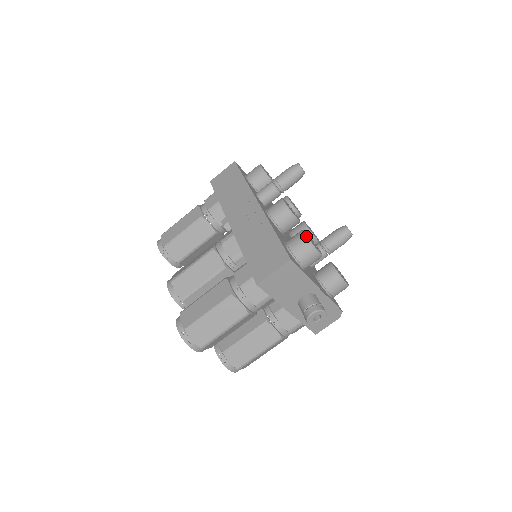
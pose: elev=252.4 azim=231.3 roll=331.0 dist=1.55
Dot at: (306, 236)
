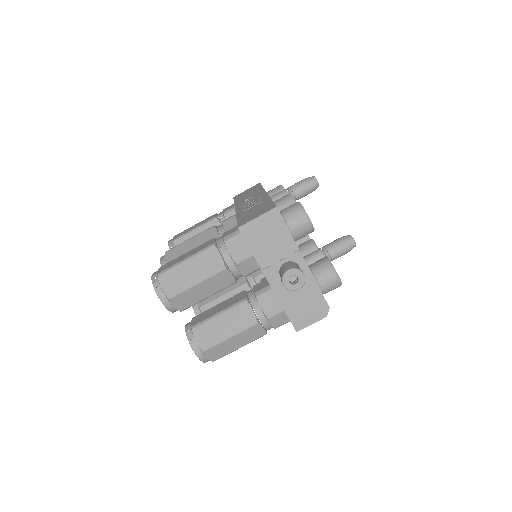
Dot at: occluded
